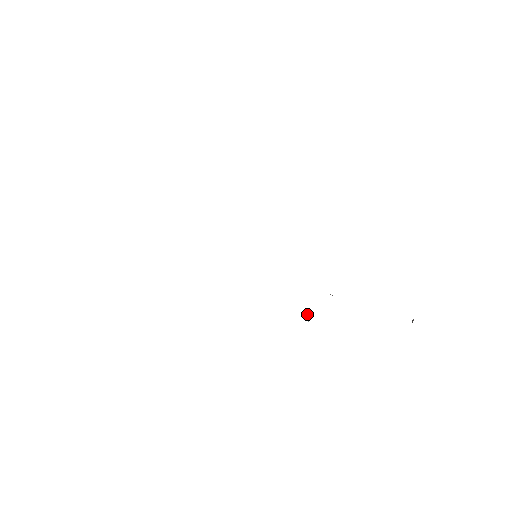
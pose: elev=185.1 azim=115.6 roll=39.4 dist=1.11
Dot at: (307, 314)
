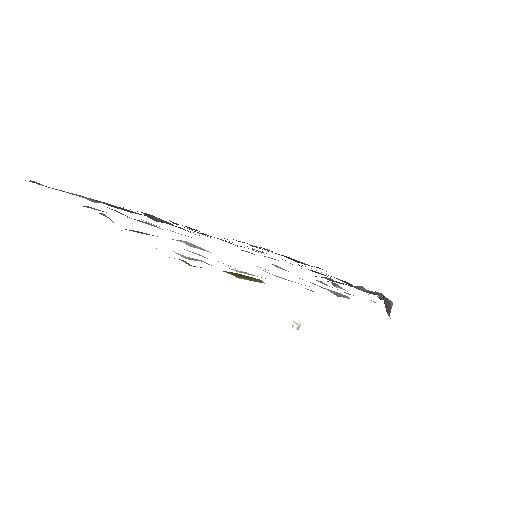
Dot at: (293, 323)
